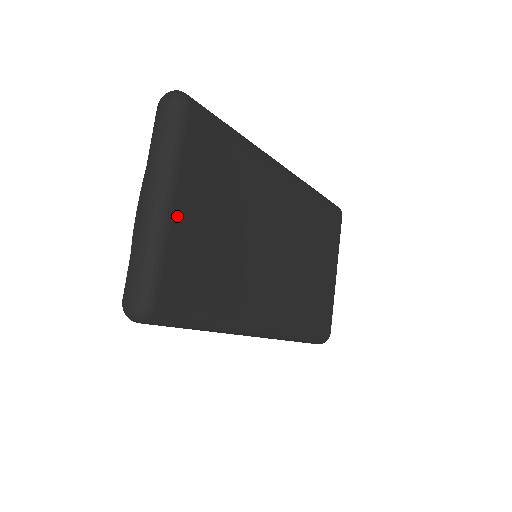
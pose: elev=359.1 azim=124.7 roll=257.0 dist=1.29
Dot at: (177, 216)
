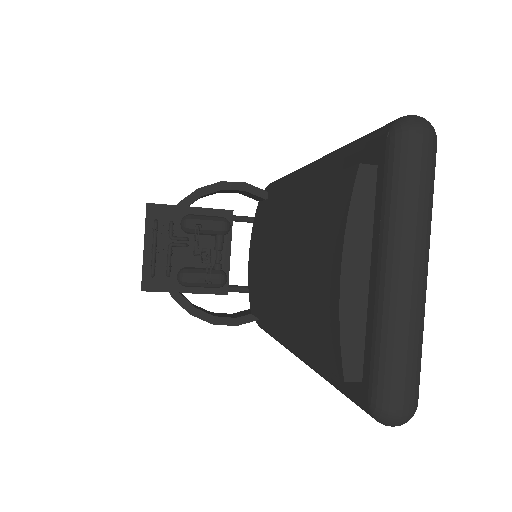
Dot at: occluded
